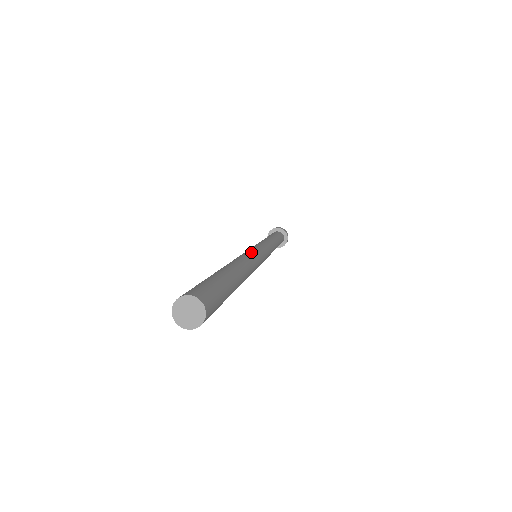
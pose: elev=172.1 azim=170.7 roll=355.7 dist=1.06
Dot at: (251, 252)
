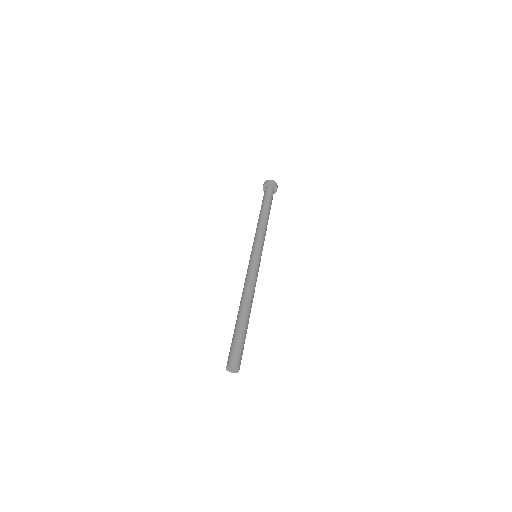
Dot at: (256, 271)
